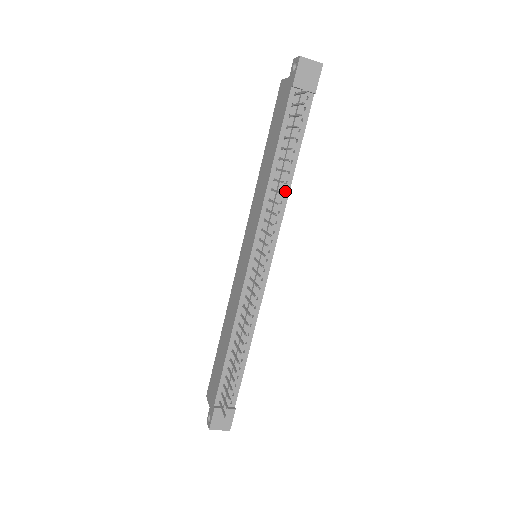
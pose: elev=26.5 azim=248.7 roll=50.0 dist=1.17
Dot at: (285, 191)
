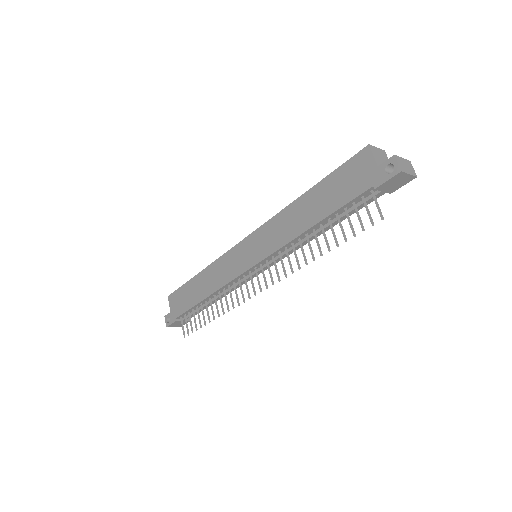
Dot at: (310, 239)
